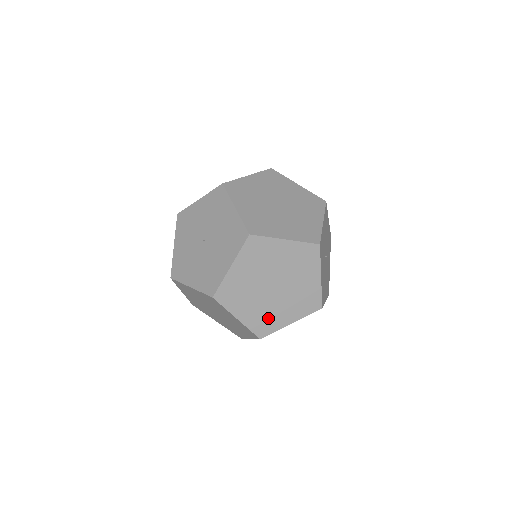
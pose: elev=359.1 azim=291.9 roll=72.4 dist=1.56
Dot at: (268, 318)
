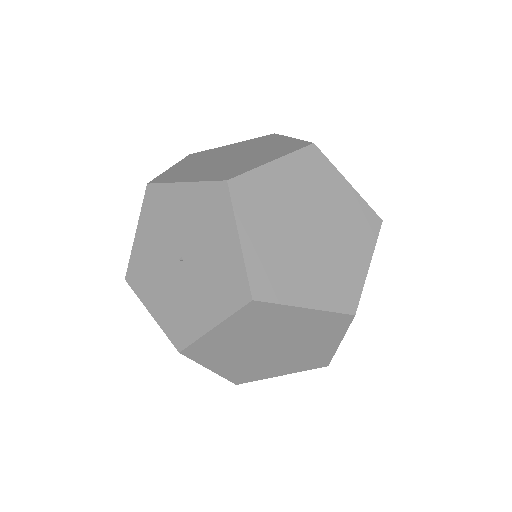
Dot at: (253, 370)
